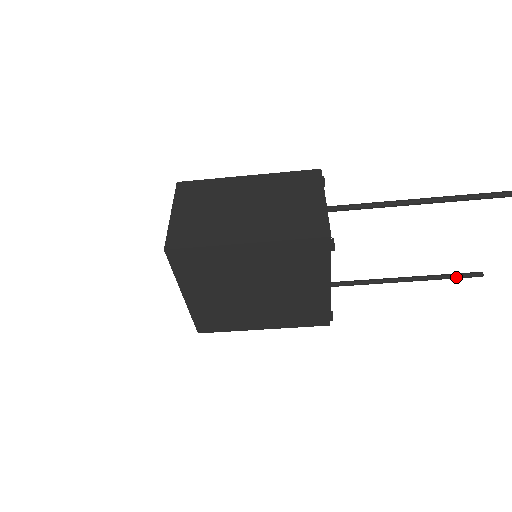
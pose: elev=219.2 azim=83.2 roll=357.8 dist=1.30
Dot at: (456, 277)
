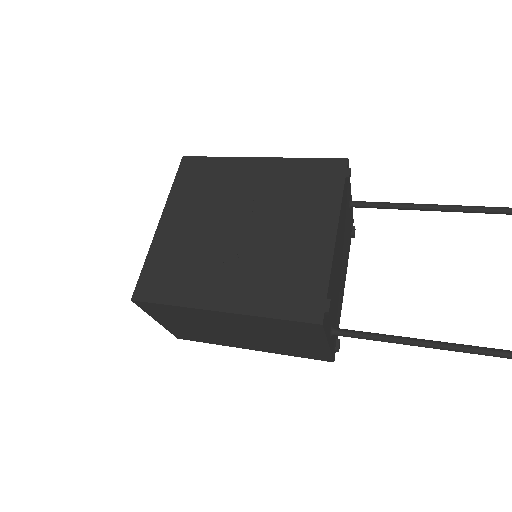
Dot at: out of frame
